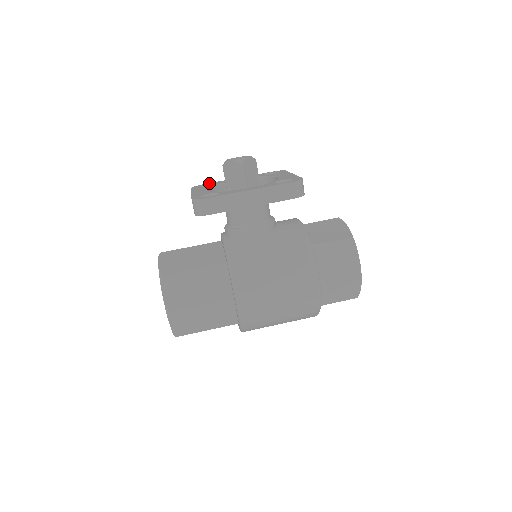
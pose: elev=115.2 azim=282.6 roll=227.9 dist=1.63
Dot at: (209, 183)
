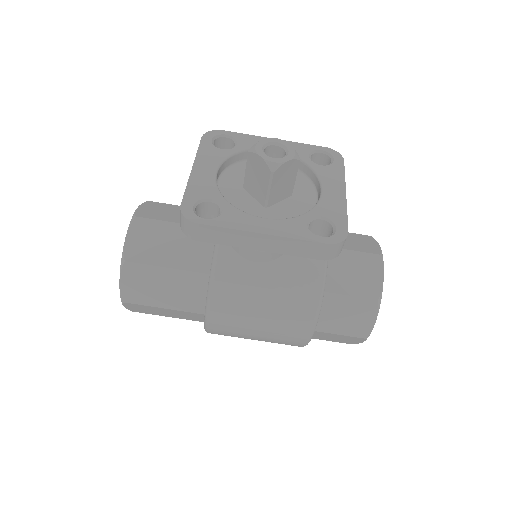
Dot at: (231, 133)
